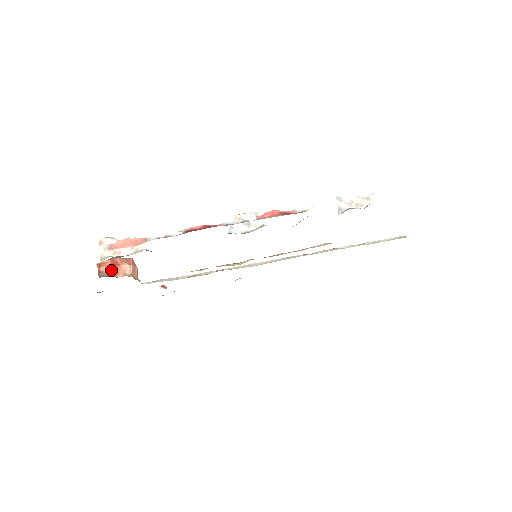
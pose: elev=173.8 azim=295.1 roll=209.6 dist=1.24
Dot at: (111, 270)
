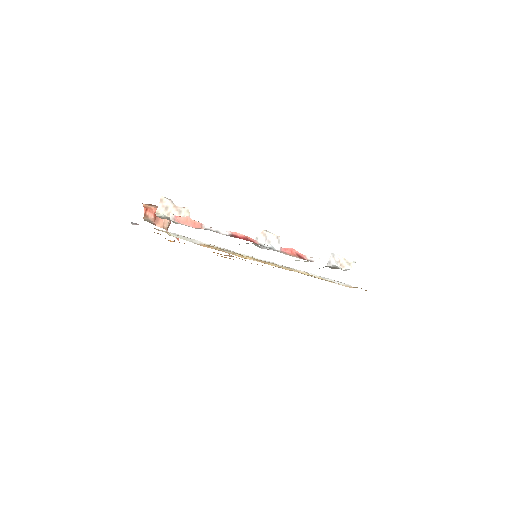
Dot at: (154, 218)
